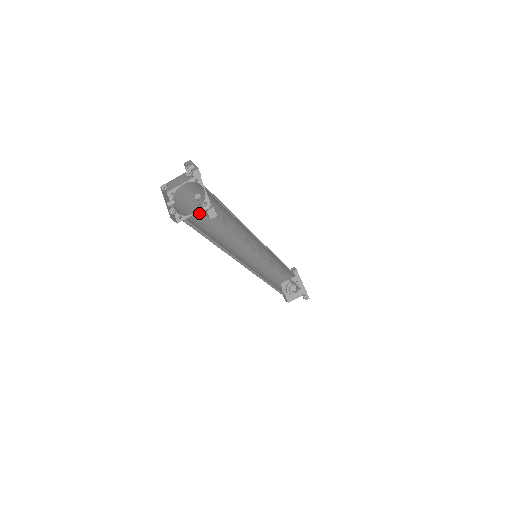
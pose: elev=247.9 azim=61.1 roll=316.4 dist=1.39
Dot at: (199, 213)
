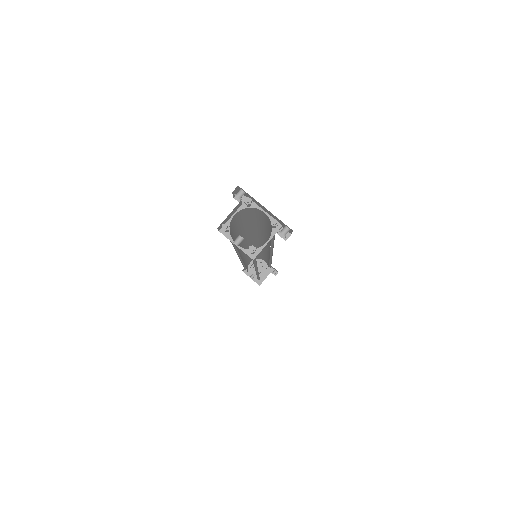
Dot at: (233, 238)
